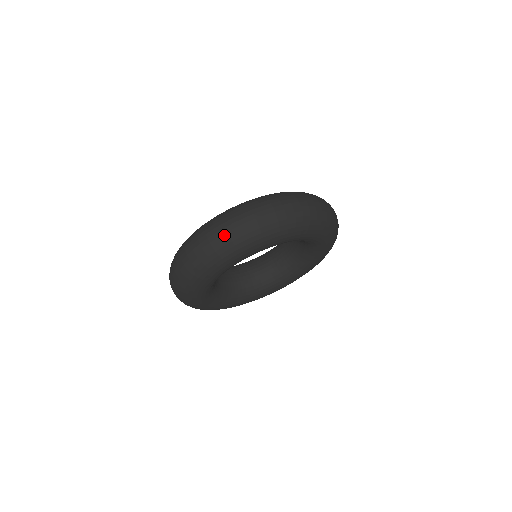
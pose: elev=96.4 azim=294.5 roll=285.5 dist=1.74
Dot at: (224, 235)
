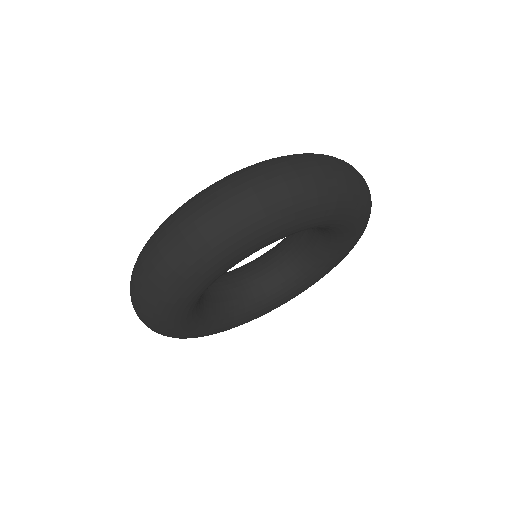
Dot at: (153, 272)
